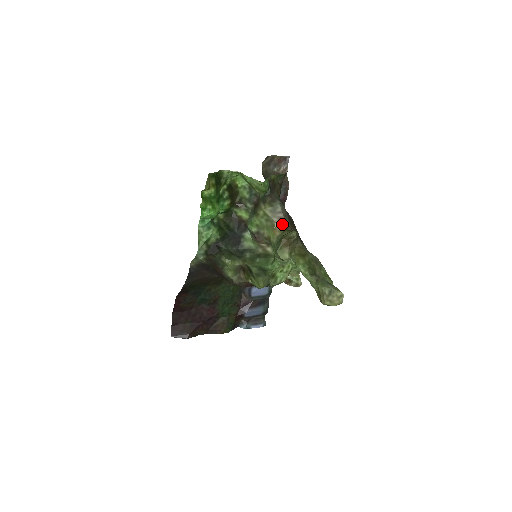
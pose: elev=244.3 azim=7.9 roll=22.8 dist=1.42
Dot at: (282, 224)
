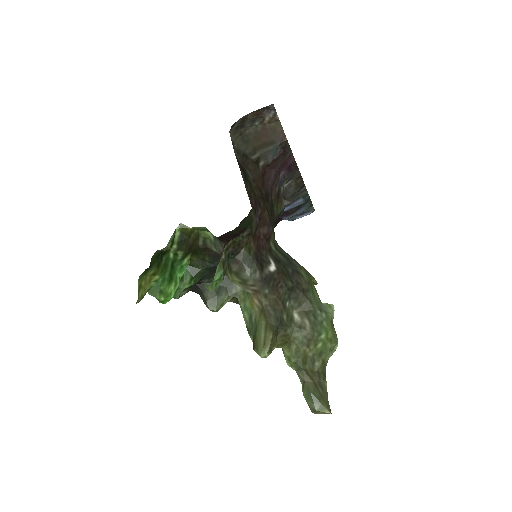
Dot at: (259, 299)
